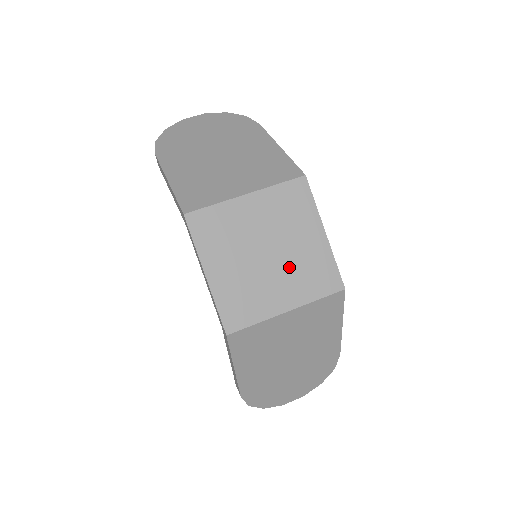
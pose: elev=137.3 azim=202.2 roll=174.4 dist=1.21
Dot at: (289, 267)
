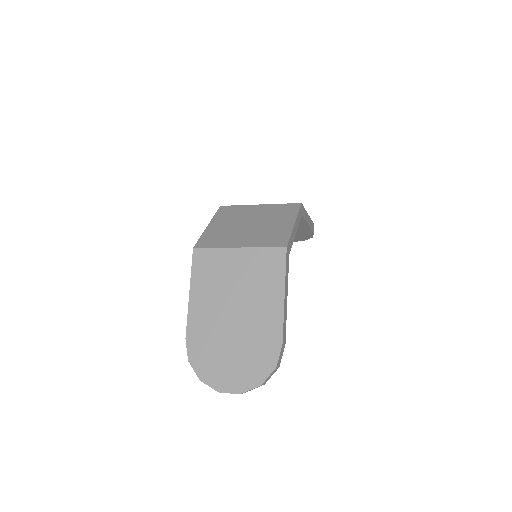
Dot at: (258, 231)
